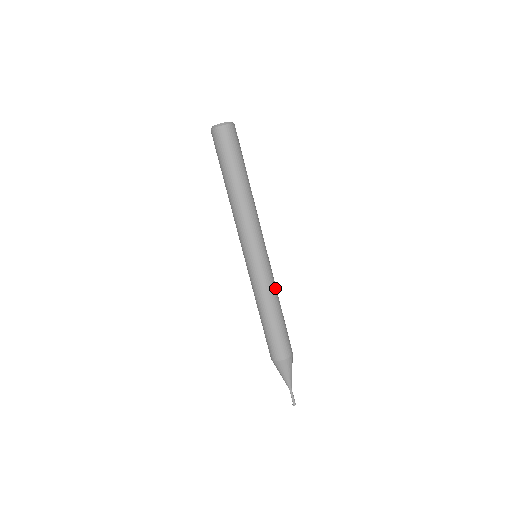
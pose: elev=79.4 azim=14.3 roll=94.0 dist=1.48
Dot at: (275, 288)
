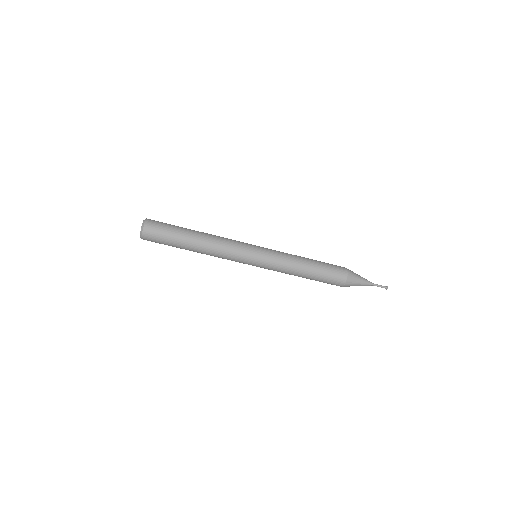
Dot at: (288, 260)
